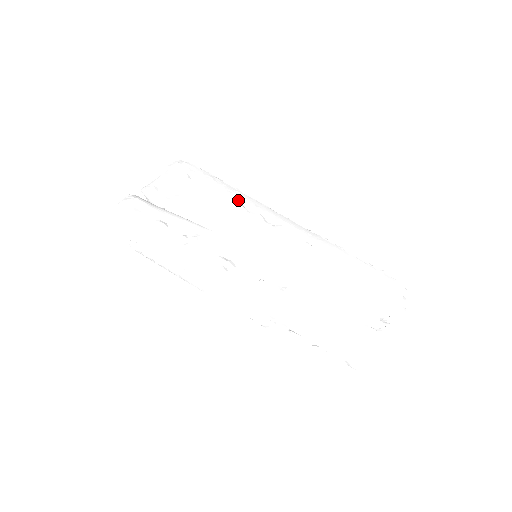
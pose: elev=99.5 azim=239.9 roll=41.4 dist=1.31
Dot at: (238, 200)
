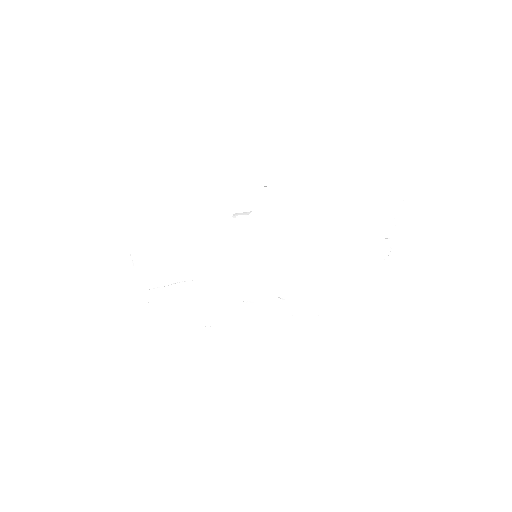
Dot at: (199, 221)
